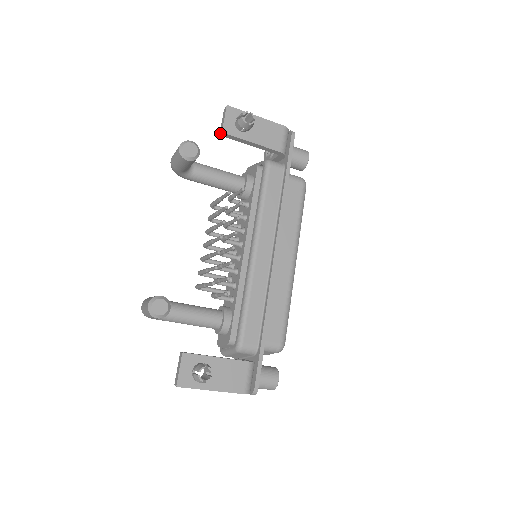
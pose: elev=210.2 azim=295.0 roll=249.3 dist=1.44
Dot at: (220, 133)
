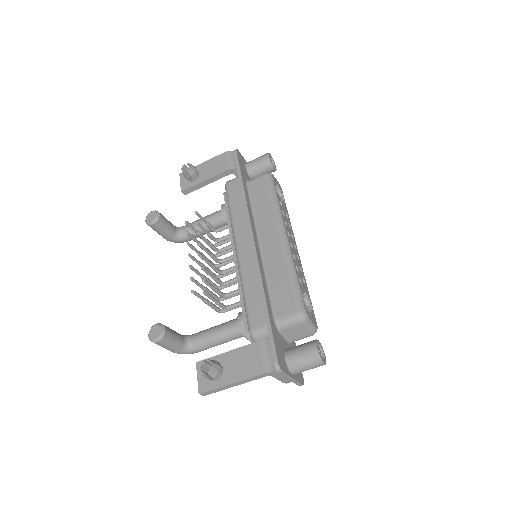
Dot at: occluded
